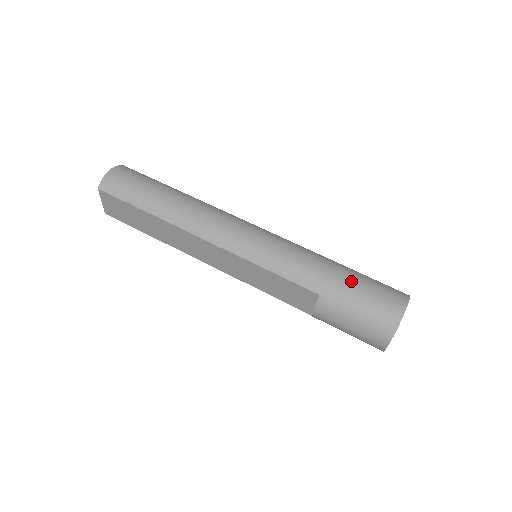
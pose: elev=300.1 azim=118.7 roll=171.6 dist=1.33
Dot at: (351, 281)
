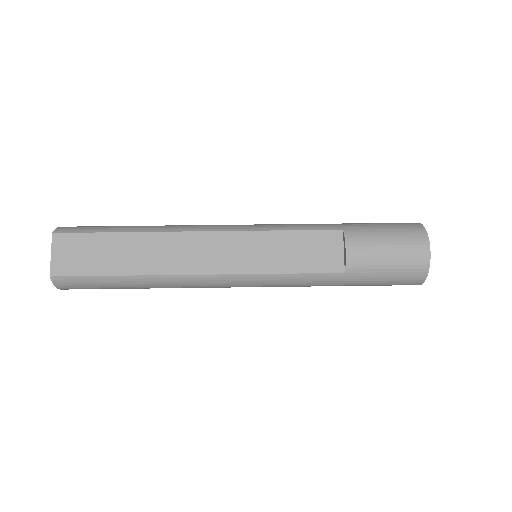
Dot at: occluded
